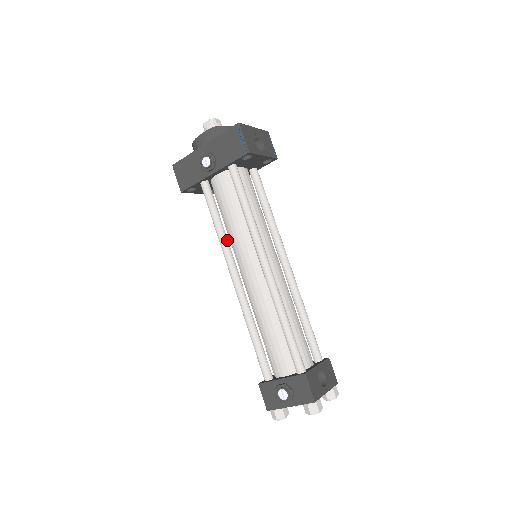
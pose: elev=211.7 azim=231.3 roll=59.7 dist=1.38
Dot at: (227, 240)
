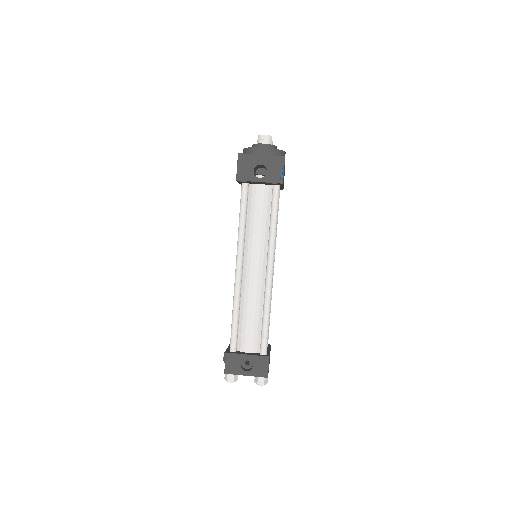
Dot at: occluded
